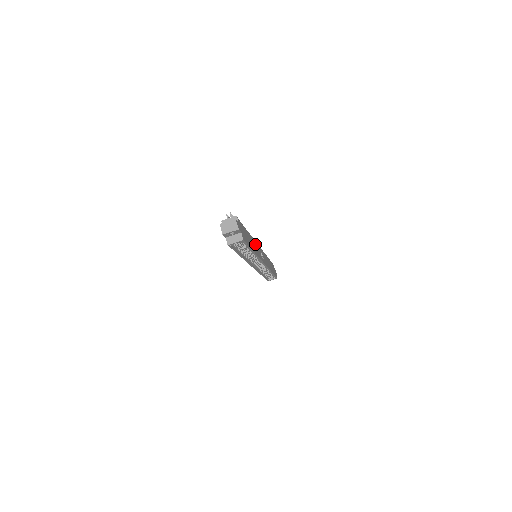
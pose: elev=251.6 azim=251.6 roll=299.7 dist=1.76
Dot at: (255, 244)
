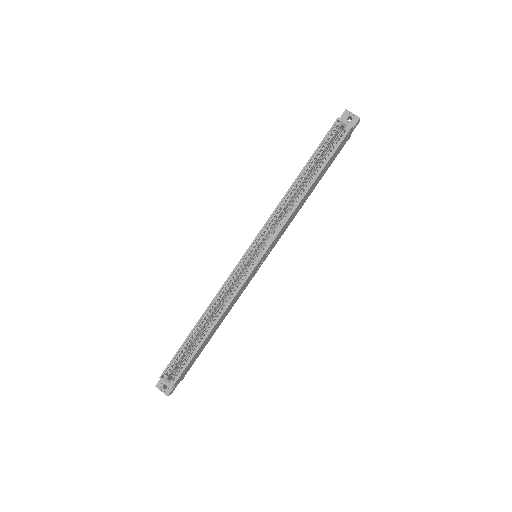
Dot at: (290, 221)
